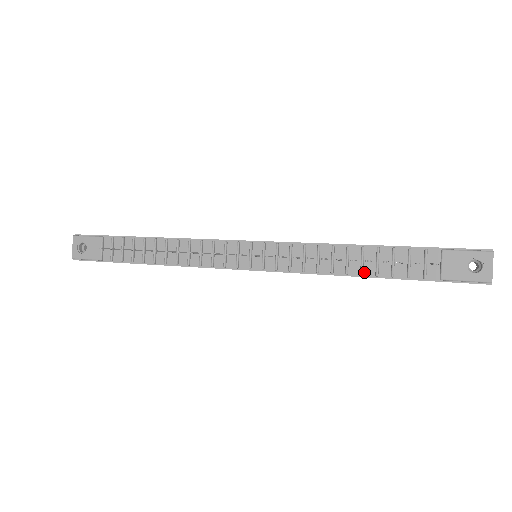
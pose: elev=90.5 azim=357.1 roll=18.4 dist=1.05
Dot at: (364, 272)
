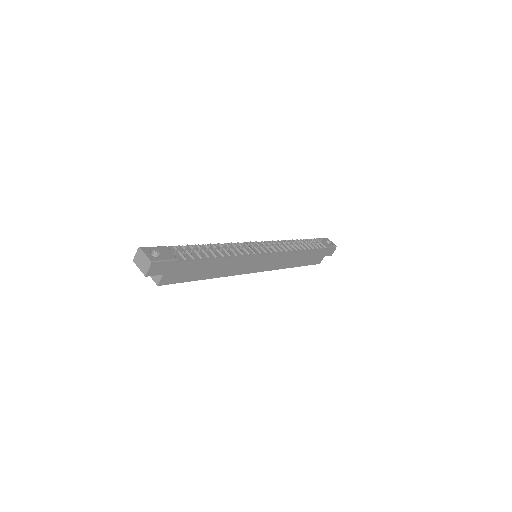
Dot at: (305, 249)
